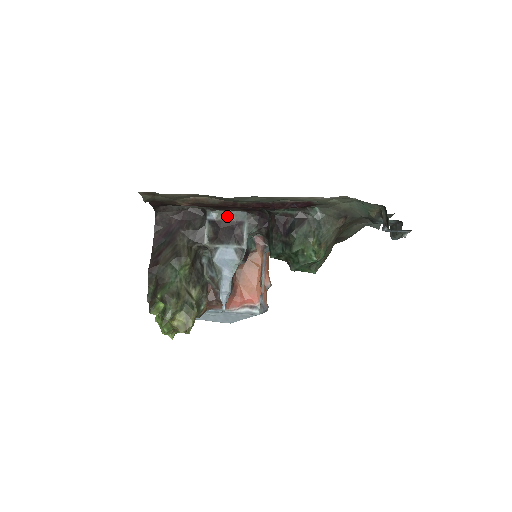
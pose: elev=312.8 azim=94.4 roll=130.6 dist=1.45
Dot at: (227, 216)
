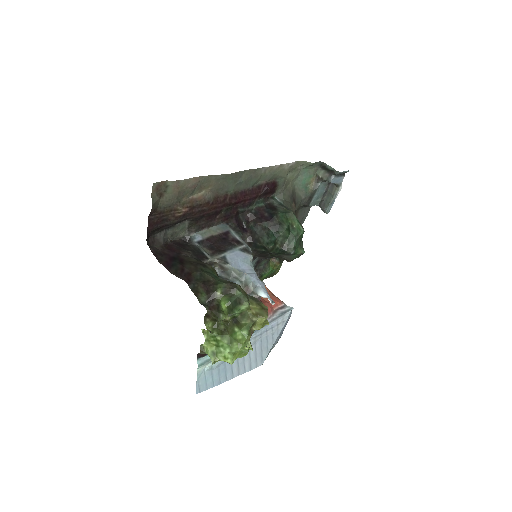
Dot at: (212, 232)
